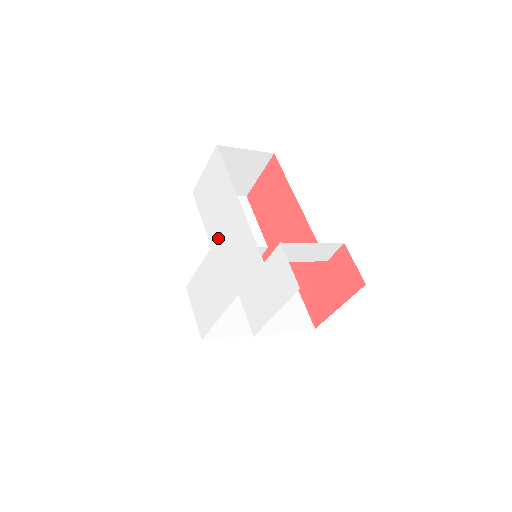
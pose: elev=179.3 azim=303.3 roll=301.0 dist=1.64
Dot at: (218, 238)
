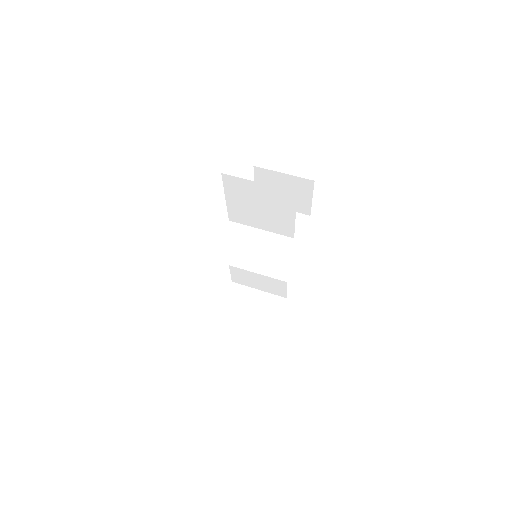
Dot at: occluded
